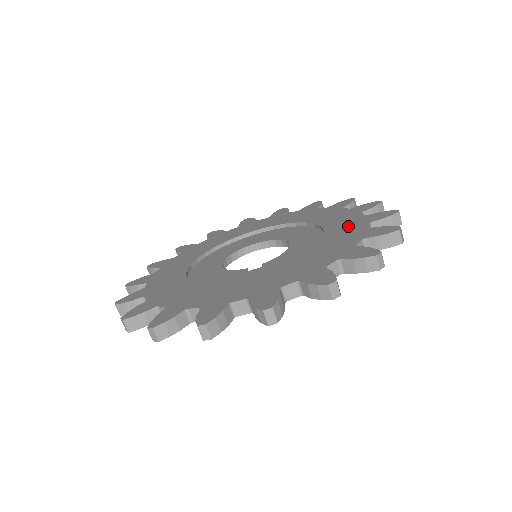
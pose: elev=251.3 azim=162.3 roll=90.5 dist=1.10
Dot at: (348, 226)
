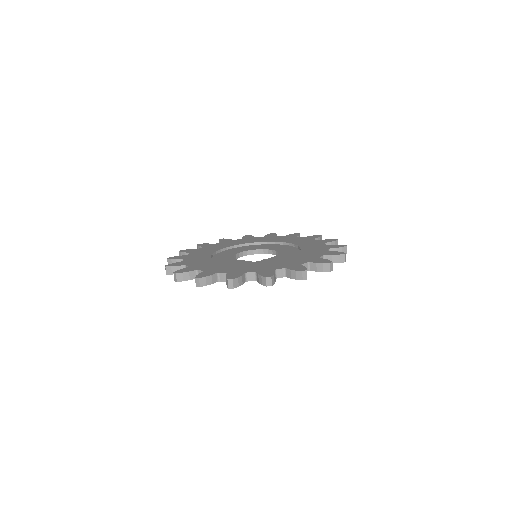
Dot at: (316, 248)
